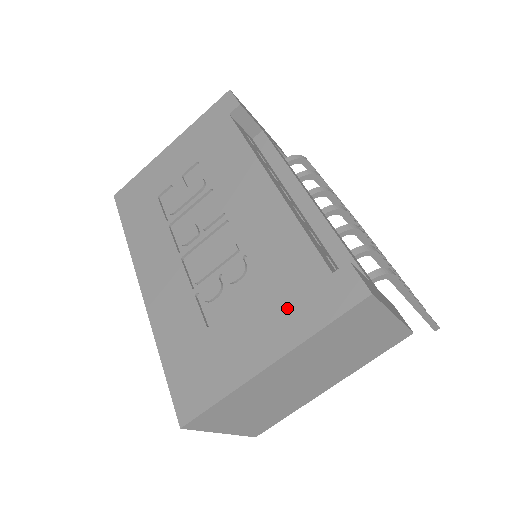
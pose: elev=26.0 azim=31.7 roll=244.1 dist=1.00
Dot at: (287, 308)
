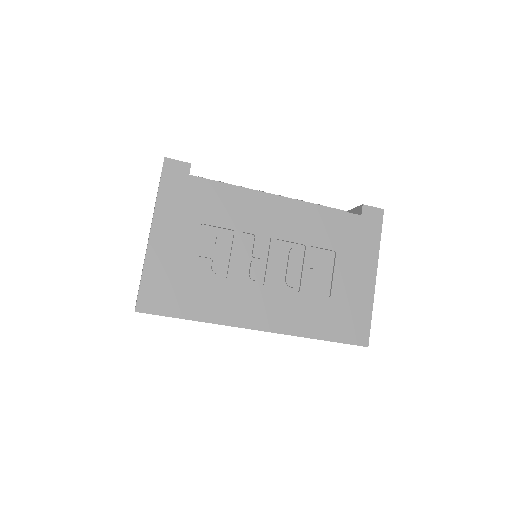
Dot at: (358, 248)
